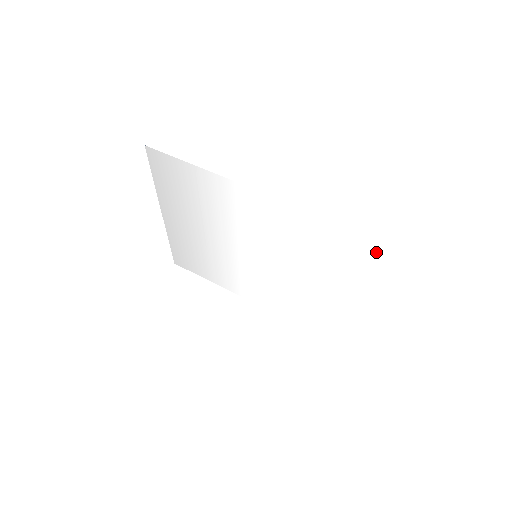
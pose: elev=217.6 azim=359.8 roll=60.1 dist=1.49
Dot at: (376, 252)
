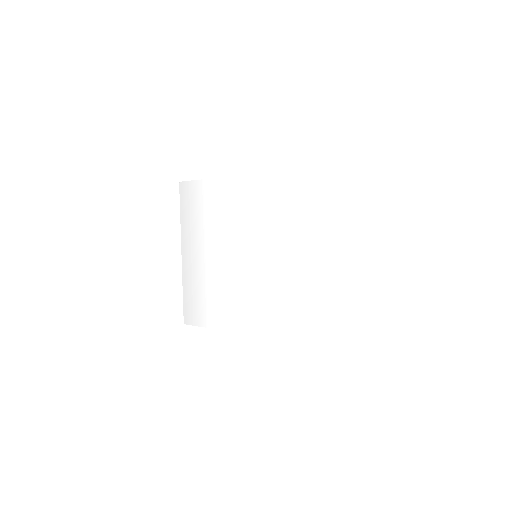
Dot at: (346, 180)
